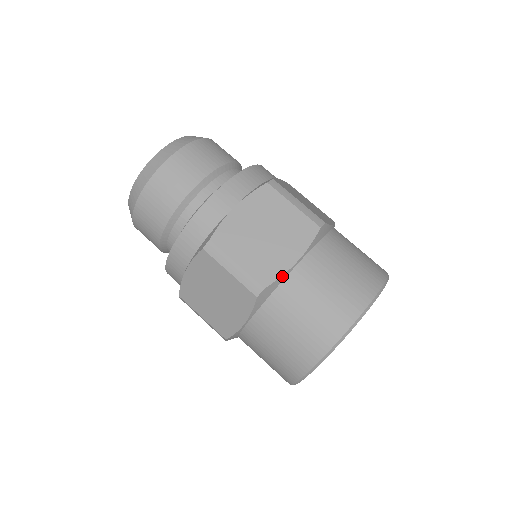
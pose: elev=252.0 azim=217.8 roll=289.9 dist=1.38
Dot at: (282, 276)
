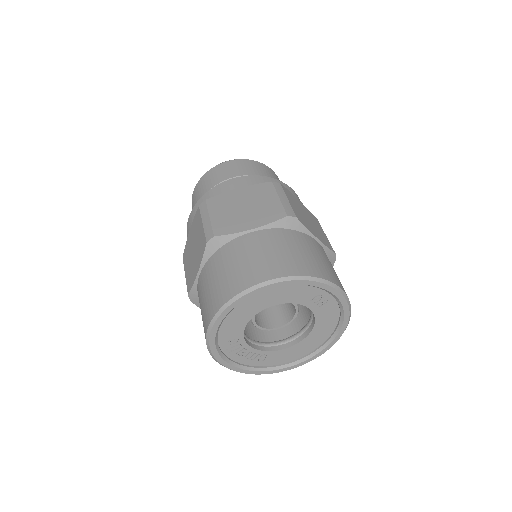
Dot at: (233, 234)
